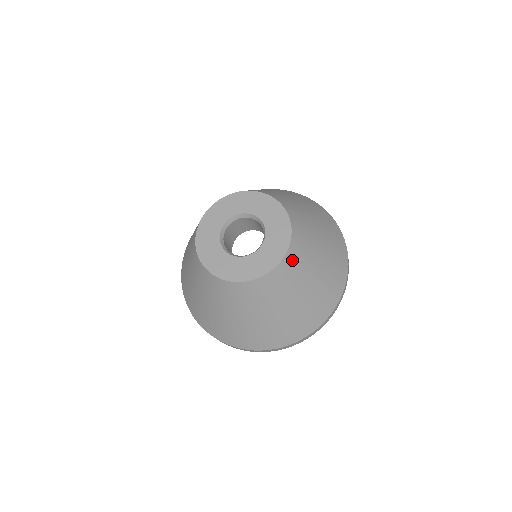
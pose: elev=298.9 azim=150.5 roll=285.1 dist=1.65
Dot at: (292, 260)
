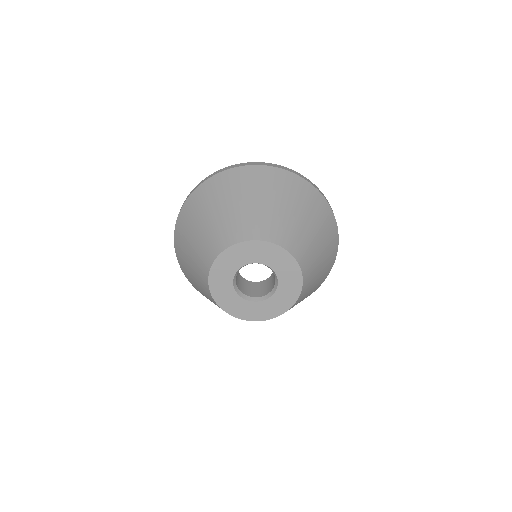
Dot at: (302, 256)
